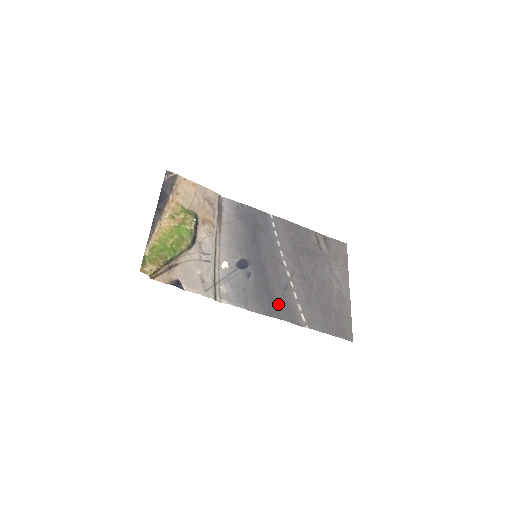
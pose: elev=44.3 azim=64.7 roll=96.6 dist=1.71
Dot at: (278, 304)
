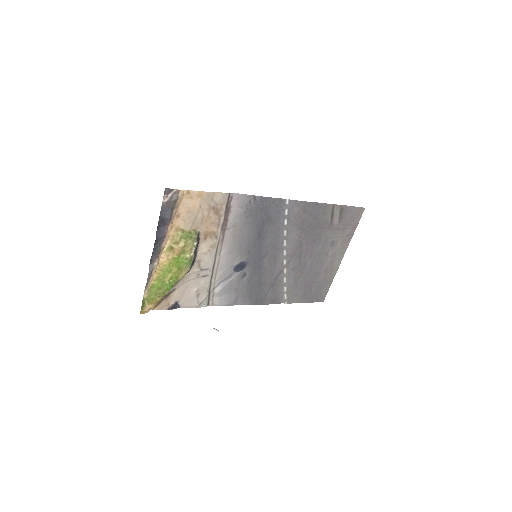
Dot at: (265, 293)
